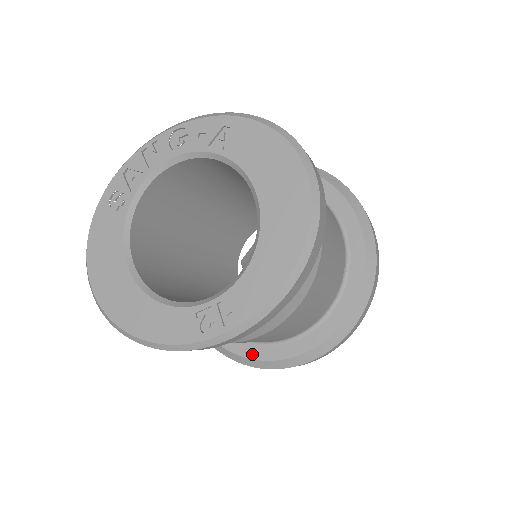
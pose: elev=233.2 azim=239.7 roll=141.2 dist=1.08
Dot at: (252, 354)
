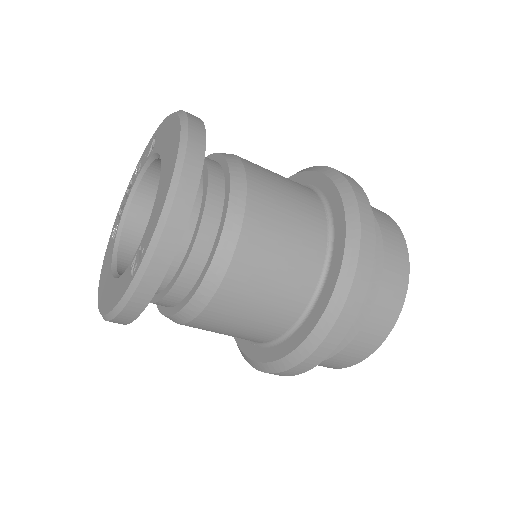
Dot at: (277, 355)
